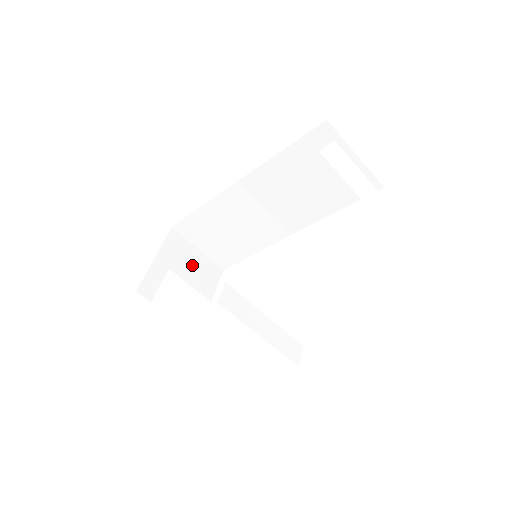
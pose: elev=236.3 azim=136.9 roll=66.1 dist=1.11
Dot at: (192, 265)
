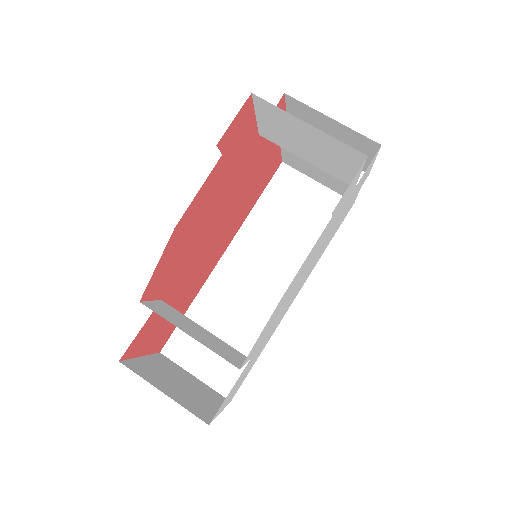
Dot at: (189, 381)
